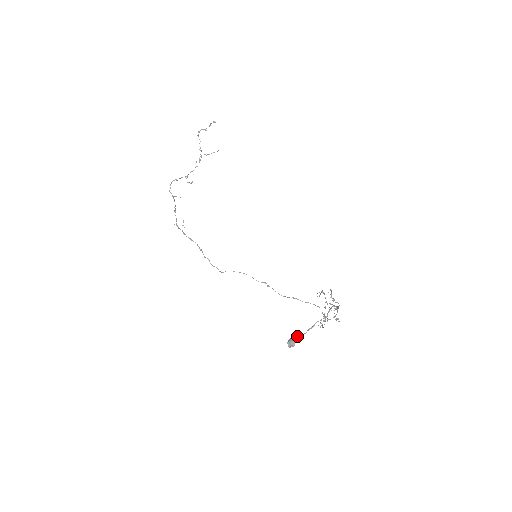
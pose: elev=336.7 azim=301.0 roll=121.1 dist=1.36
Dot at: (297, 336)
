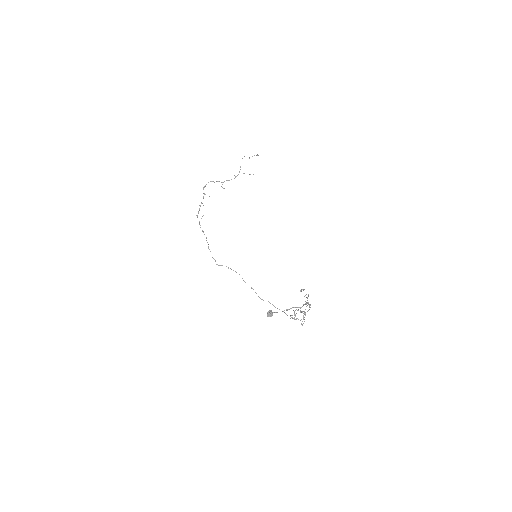
Dot at: (275, 312)
